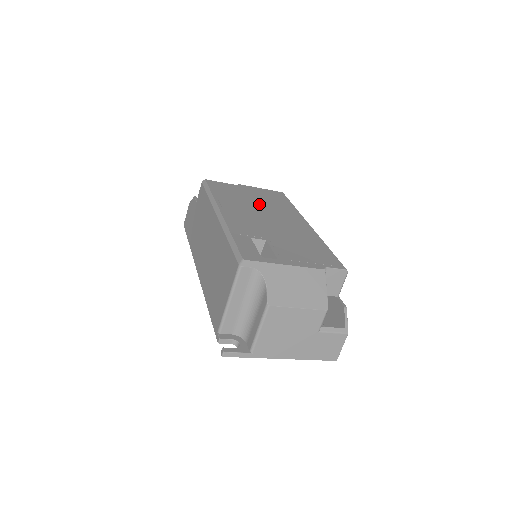
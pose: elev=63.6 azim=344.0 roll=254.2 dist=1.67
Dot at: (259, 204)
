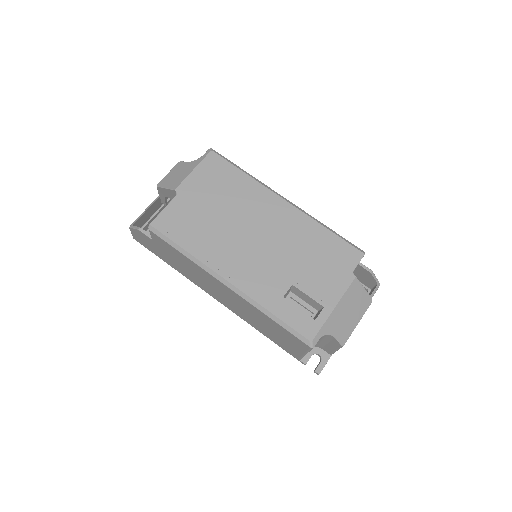
Dot at: (227, 216)
